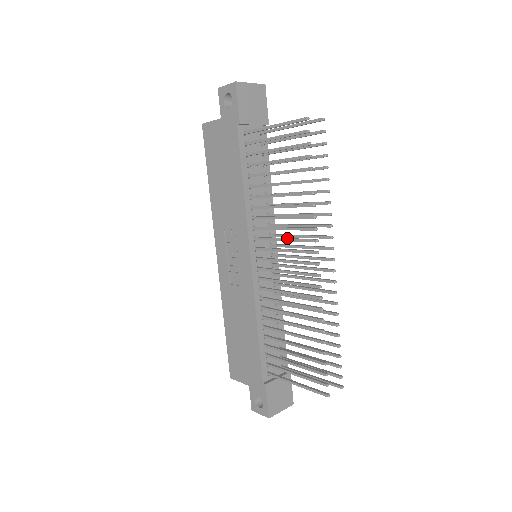
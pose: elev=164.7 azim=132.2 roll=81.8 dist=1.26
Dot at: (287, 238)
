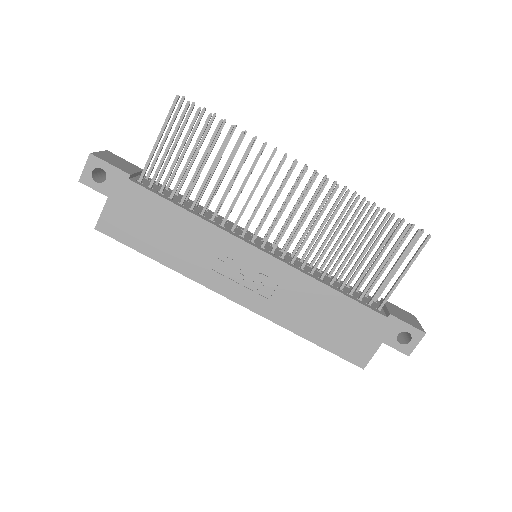
Dot at: occluded
